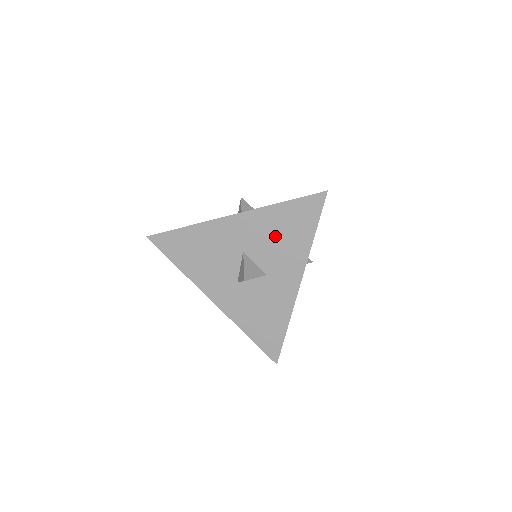
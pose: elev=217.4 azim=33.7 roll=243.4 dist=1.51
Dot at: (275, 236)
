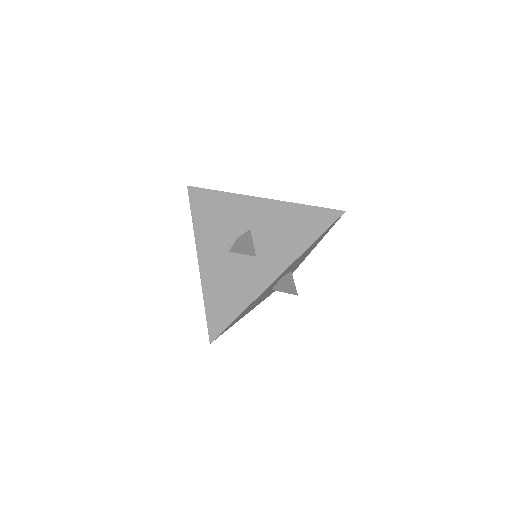
Dot at: (283, 228)
